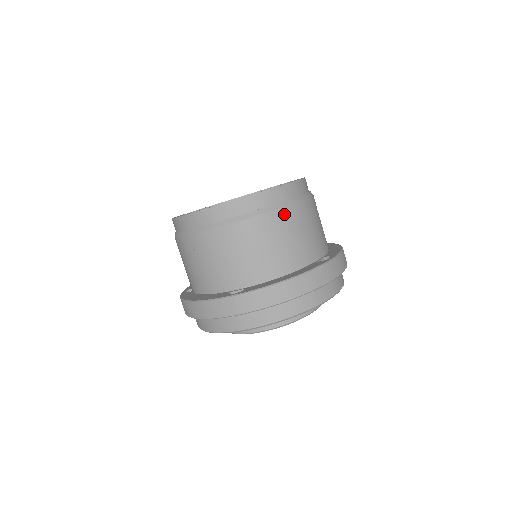
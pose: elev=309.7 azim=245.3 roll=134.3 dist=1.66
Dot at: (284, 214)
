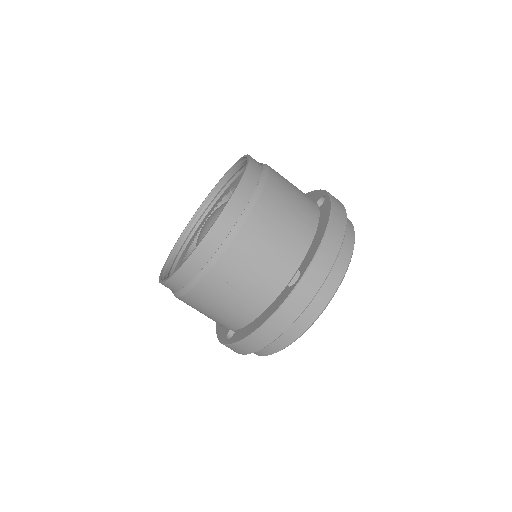
Dot at: (272, 184)
